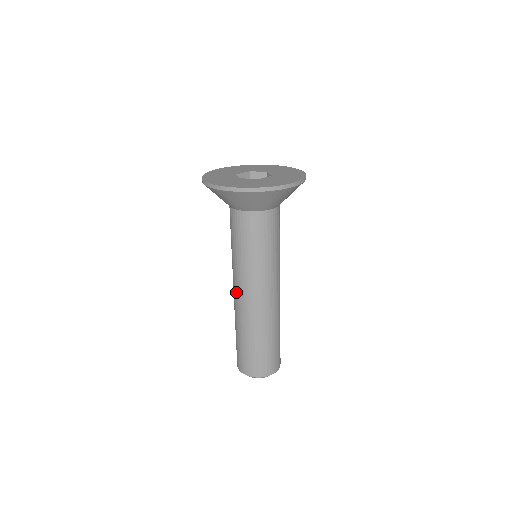
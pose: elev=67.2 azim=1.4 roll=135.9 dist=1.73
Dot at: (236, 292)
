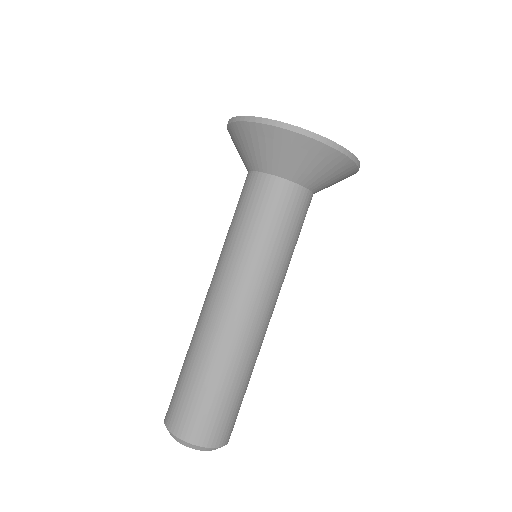
Dot at: (228, 301)
